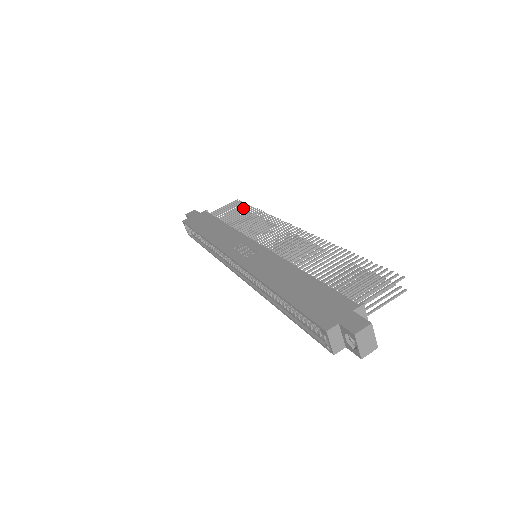
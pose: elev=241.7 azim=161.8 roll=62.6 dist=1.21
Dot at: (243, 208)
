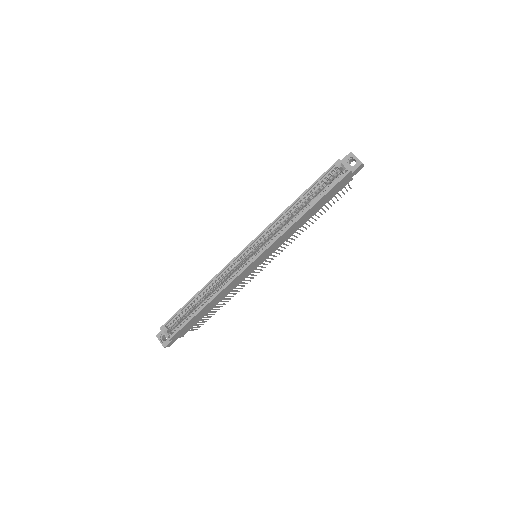
Dot at: occluded
